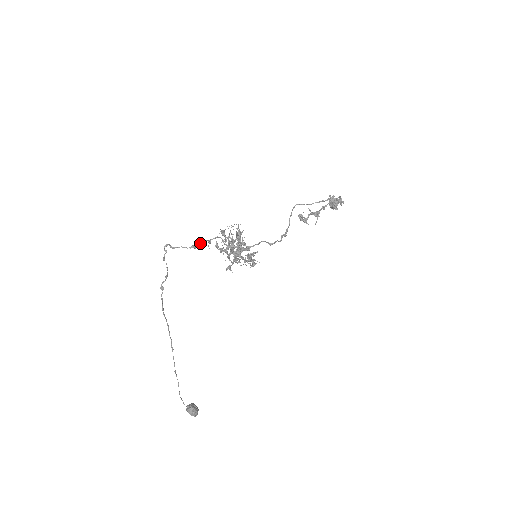
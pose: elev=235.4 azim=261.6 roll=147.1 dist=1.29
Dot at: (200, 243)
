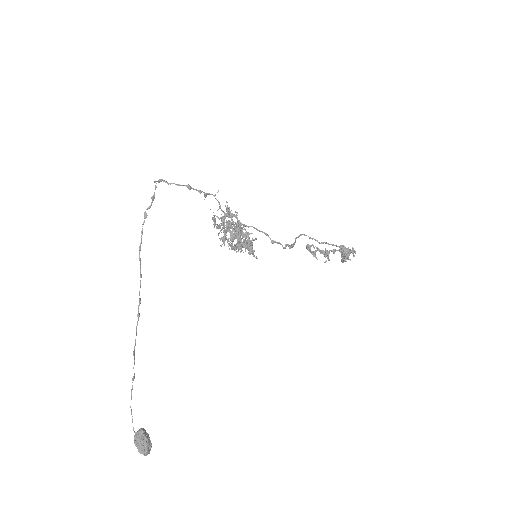
Dot at: (196, 189)
